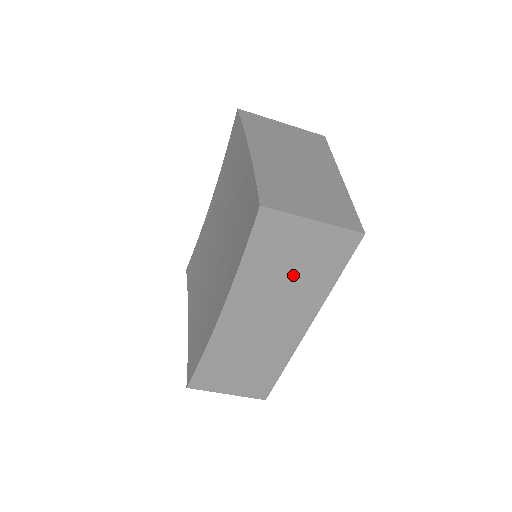
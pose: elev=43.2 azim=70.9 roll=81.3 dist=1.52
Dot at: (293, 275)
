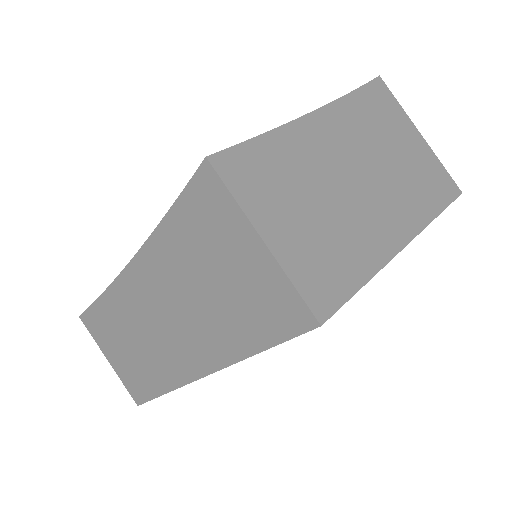
Dot at: (210, 294)
